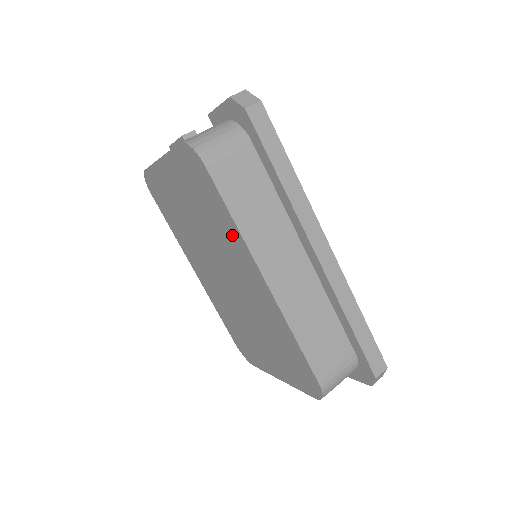
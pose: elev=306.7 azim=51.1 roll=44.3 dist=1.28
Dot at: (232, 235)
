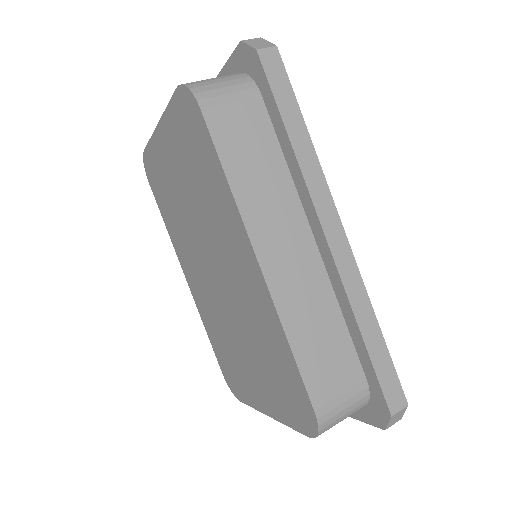
Dot at: (224, 203)
